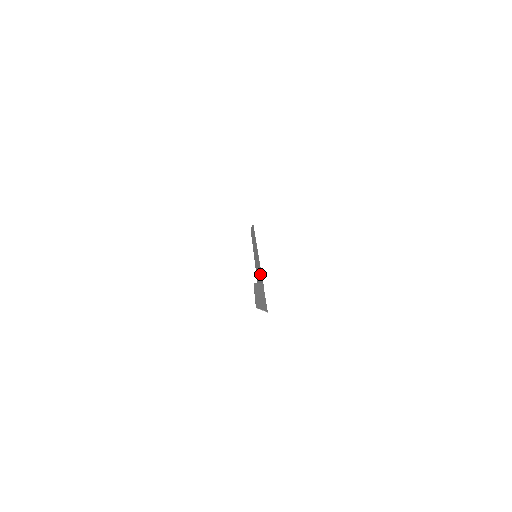
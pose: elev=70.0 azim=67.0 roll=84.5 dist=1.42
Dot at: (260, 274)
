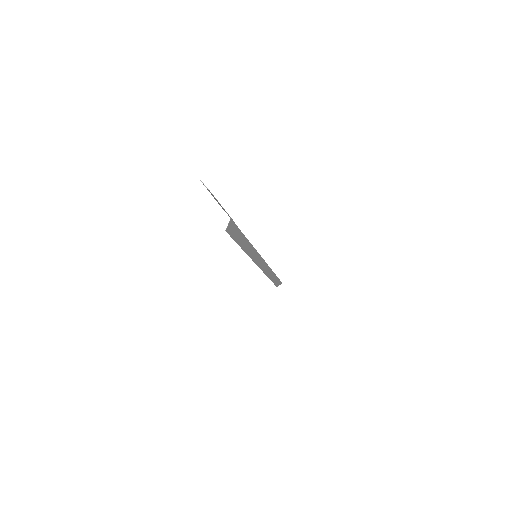
Dot at: (241, 234)
